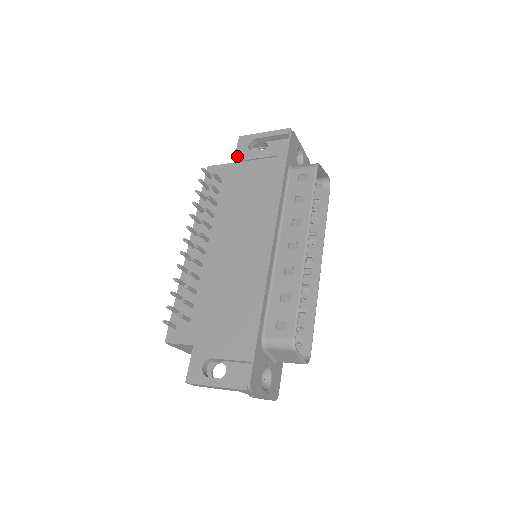
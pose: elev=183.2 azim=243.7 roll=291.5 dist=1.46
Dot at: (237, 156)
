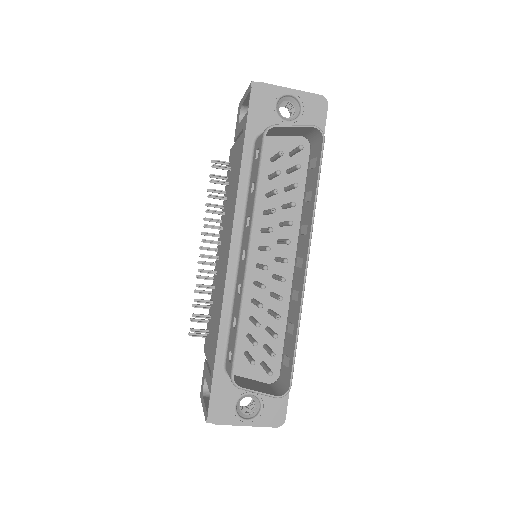
Dot at: (235, 133)
